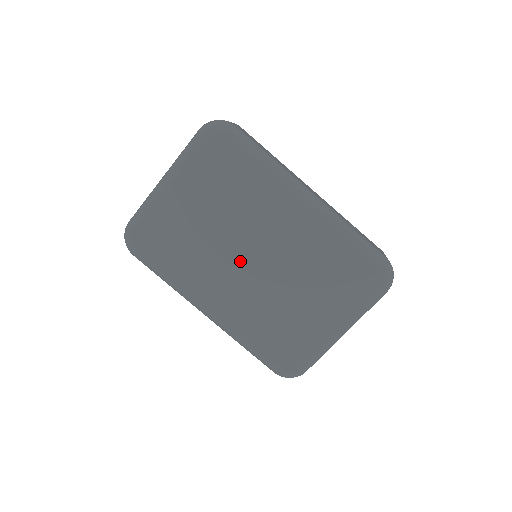
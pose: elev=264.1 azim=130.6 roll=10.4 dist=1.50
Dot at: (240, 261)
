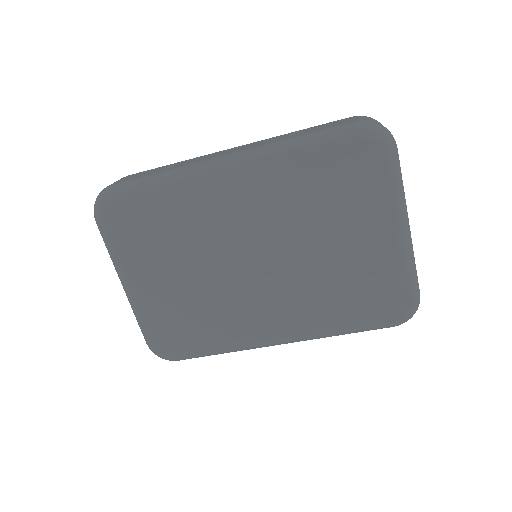
Dot at: (246, 277)
